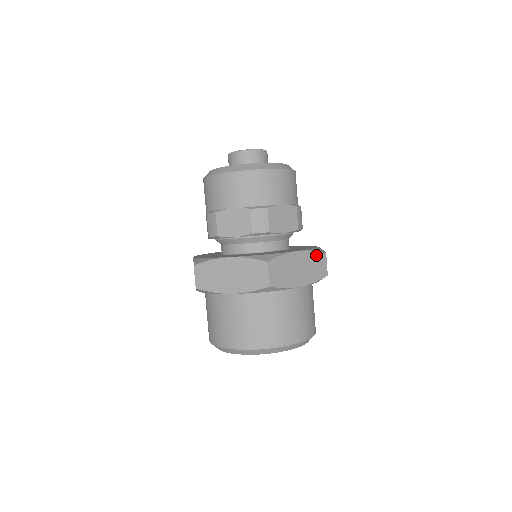
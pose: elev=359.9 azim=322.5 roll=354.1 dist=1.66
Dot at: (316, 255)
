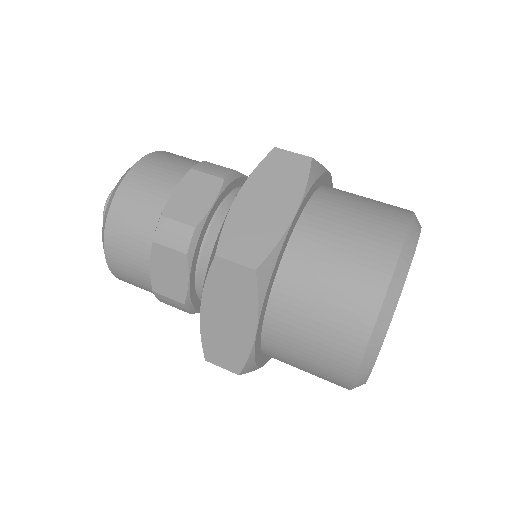
Dot at: (265, 166)
